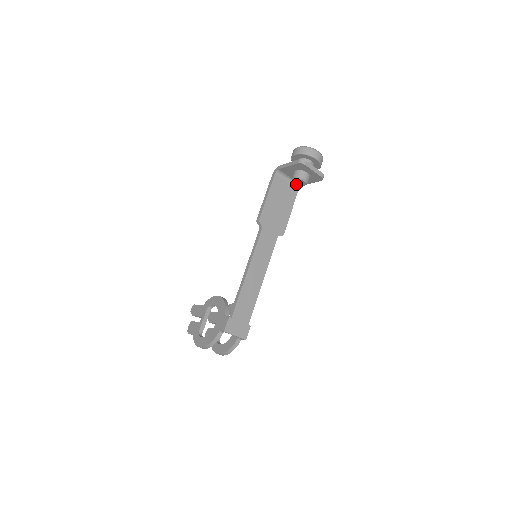
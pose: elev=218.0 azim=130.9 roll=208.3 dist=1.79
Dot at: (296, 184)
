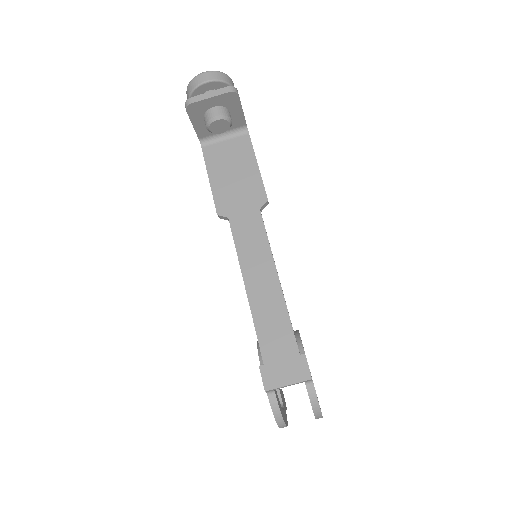
Dot at: (239, 131)
